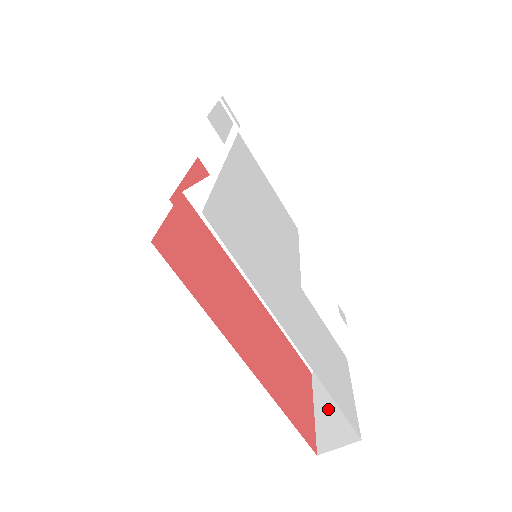
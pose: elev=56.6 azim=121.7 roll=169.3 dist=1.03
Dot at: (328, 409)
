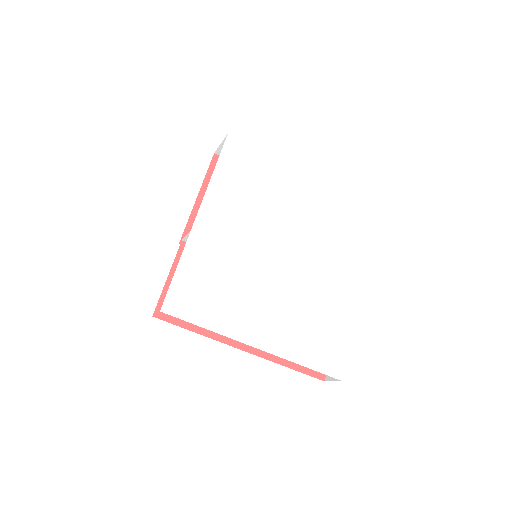
Dot at: occluded
